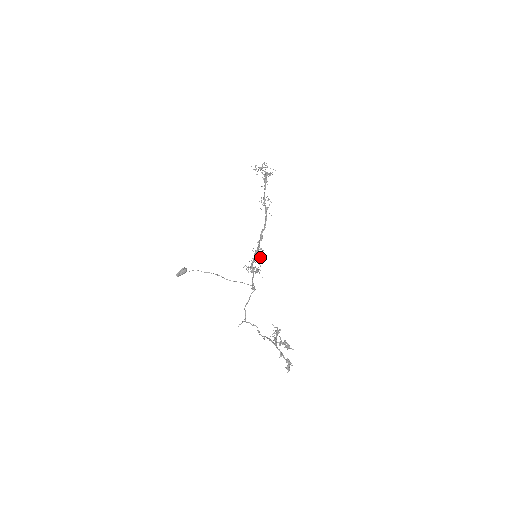
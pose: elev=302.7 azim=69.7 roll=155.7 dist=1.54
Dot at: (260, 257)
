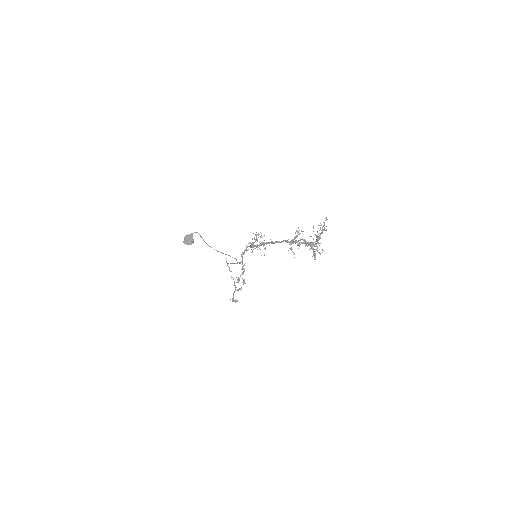
Dot at: (264, 240)
